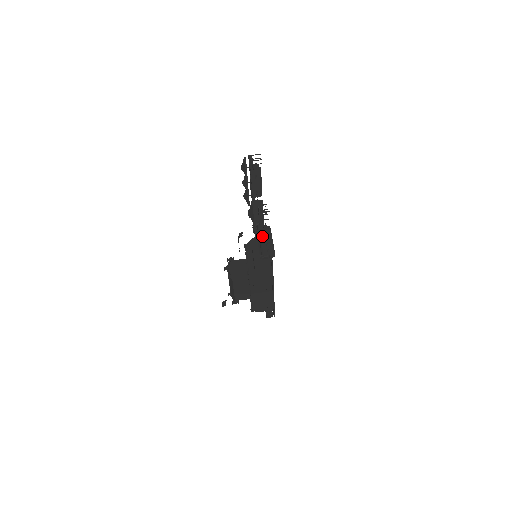
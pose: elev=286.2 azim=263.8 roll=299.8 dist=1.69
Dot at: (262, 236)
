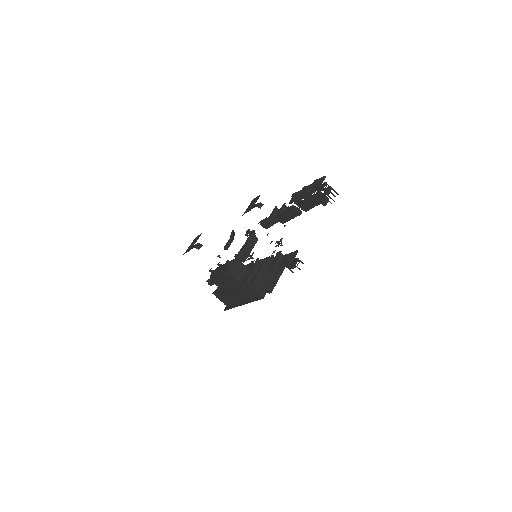
Dot at: (276, 267)
